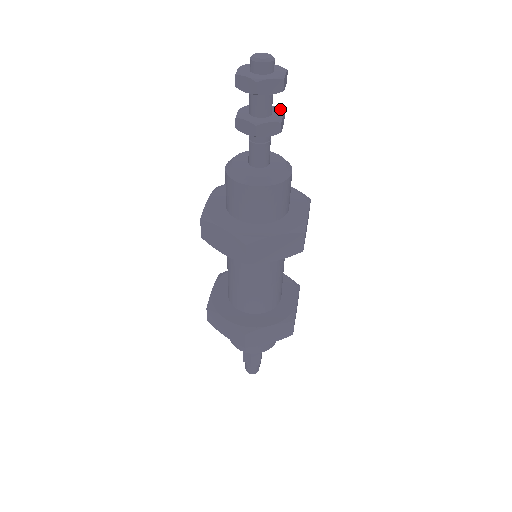
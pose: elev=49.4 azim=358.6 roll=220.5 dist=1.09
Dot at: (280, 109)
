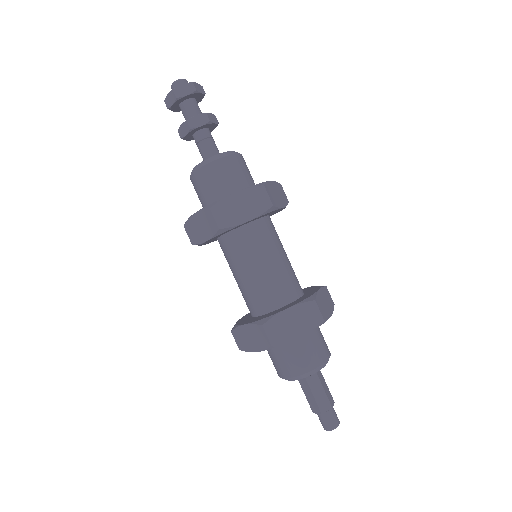
Dot at: occluded
